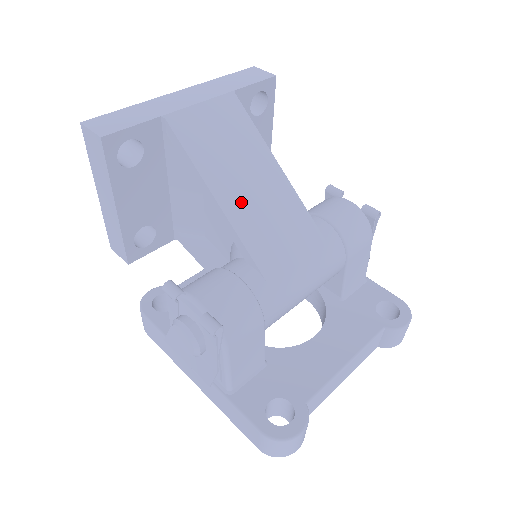
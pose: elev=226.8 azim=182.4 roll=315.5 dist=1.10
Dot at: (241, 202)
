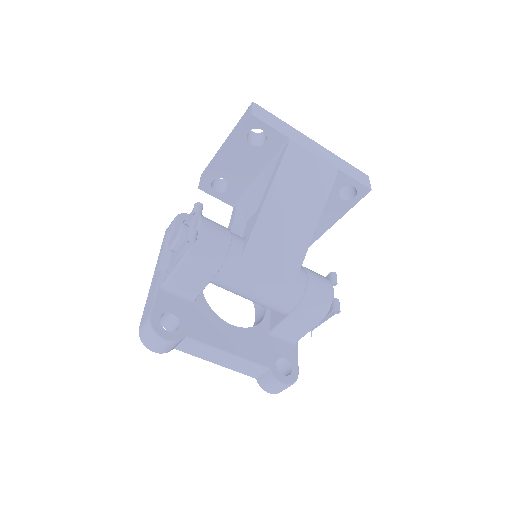
Dot at: (276, 214)
